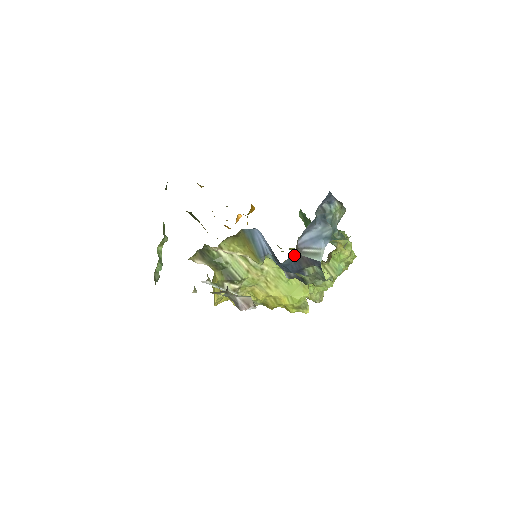
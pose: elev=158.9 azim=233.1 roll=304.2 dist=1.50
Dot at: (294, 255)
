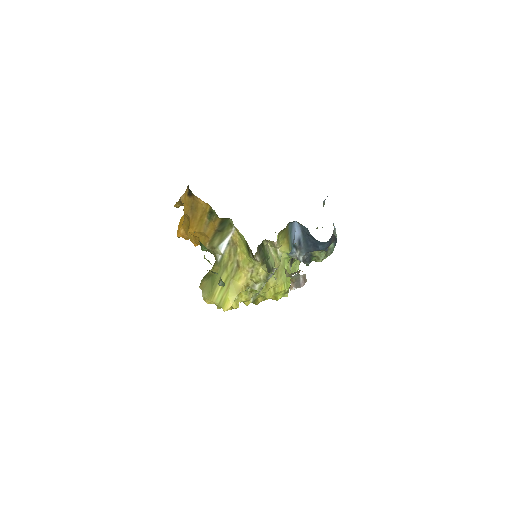
Dot at: occluded
